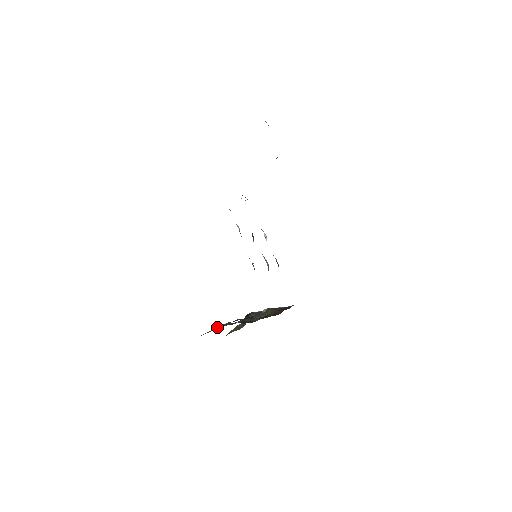
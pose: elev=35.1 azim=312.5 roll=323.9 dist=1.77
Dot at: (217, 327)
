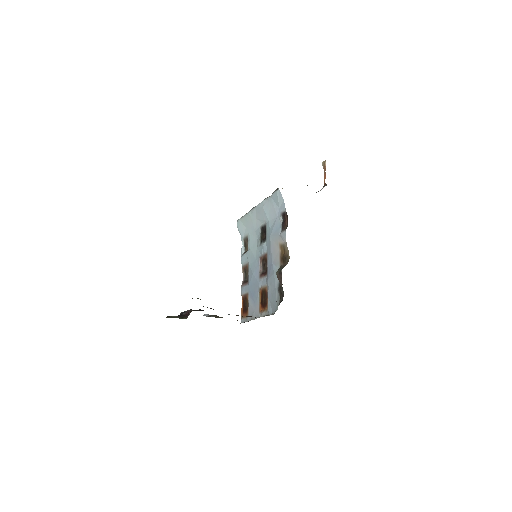
Dot at: occluded
